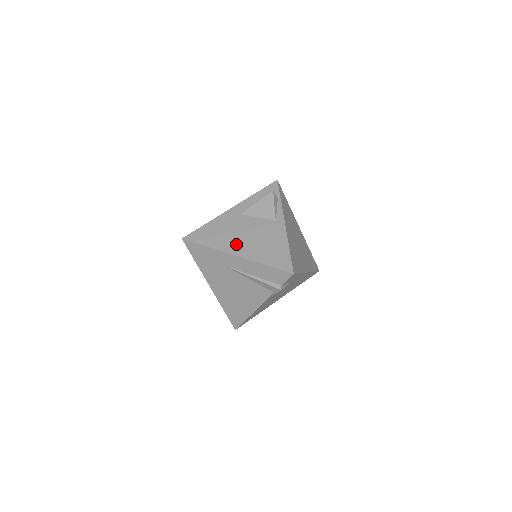
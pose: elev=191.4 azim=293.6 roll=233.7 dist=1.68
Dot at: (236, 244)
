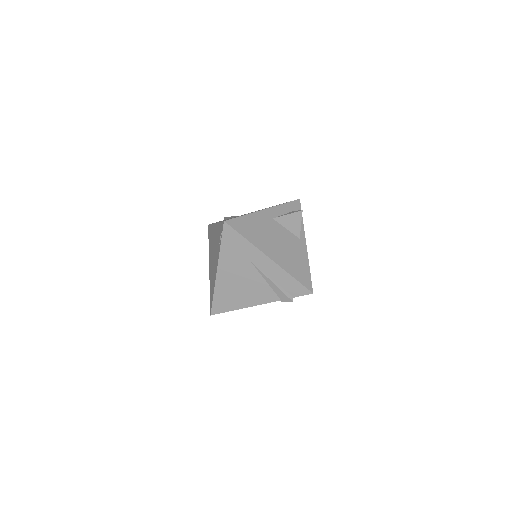
Dot at: (270, 247)
